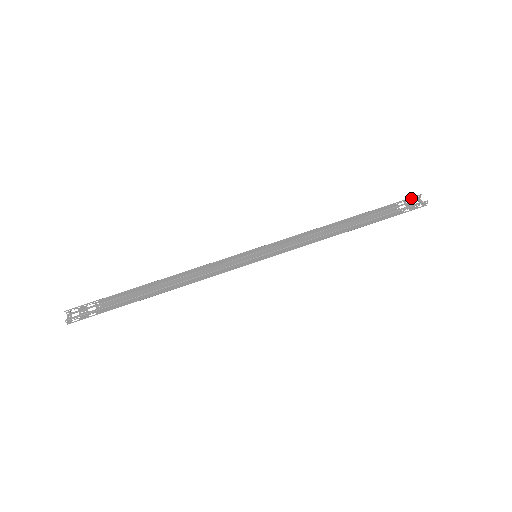
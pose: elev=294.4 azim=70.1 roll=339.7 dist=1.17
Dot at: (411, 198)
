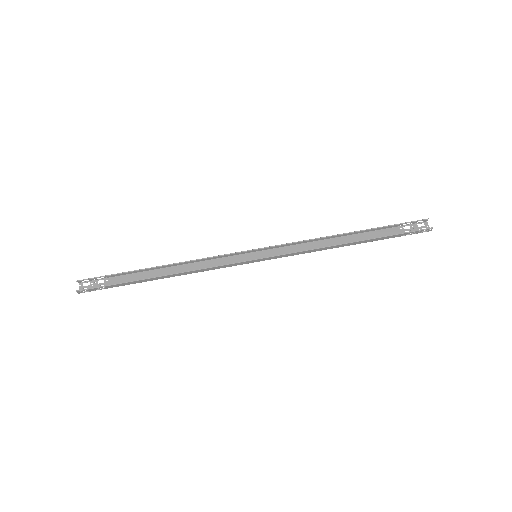
Dot at: (418, 220)
